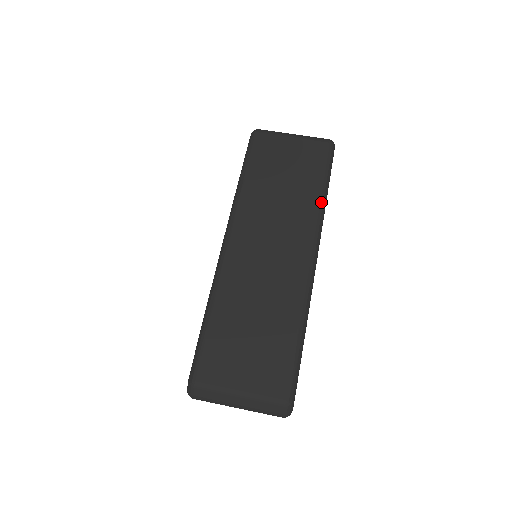
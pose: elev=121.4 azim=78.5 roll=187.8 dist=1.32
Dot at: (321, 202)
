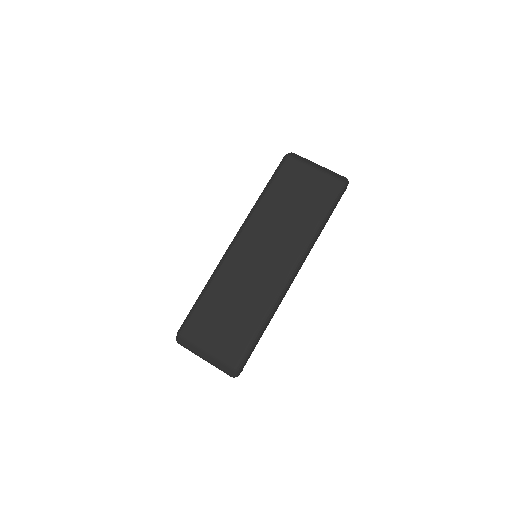
Dot at: (315, 232)
